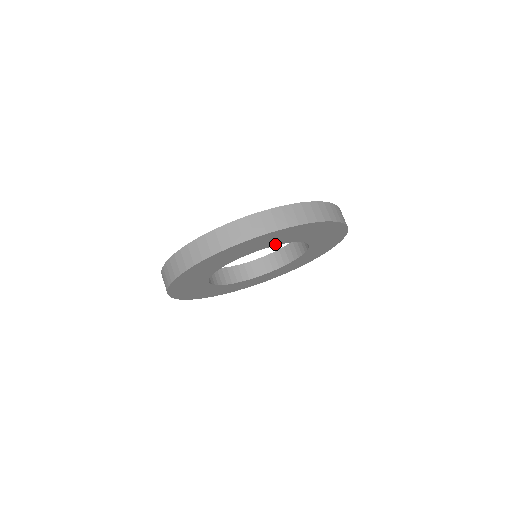
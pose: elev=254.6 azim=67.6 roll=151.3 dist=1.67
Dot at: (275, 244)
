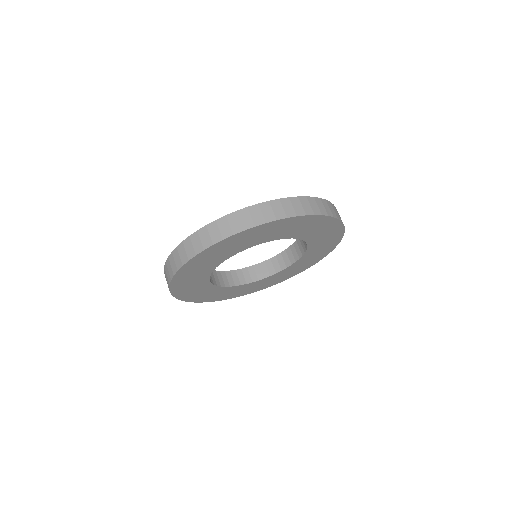
Dot at: (285, 237)
